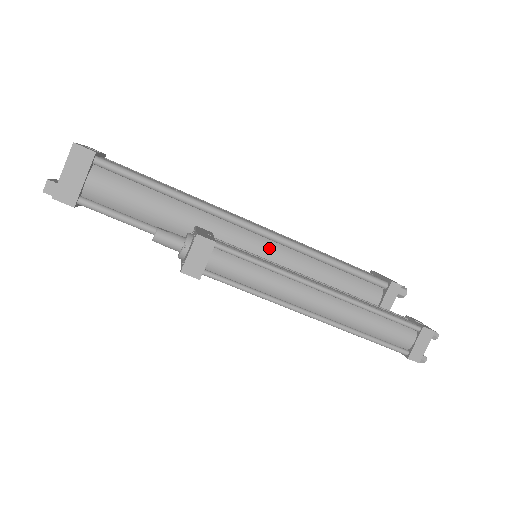
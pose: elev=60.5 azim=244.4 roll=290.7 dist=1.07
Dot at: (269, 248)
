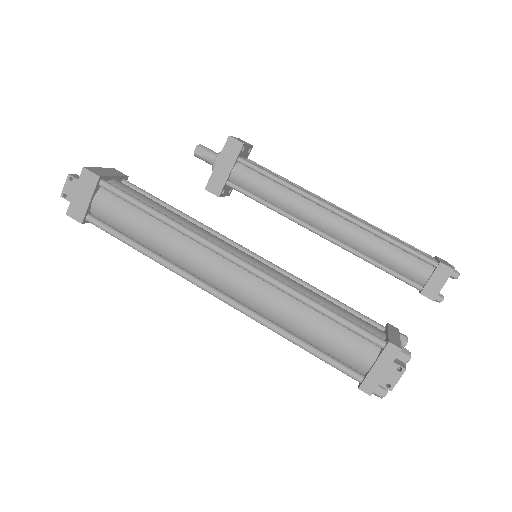
Dot at: (265, 264)
